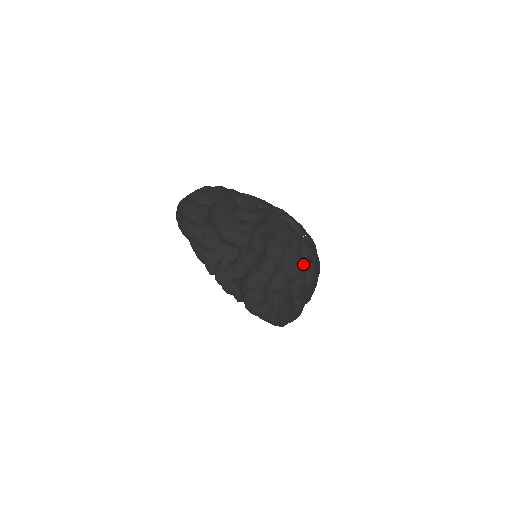
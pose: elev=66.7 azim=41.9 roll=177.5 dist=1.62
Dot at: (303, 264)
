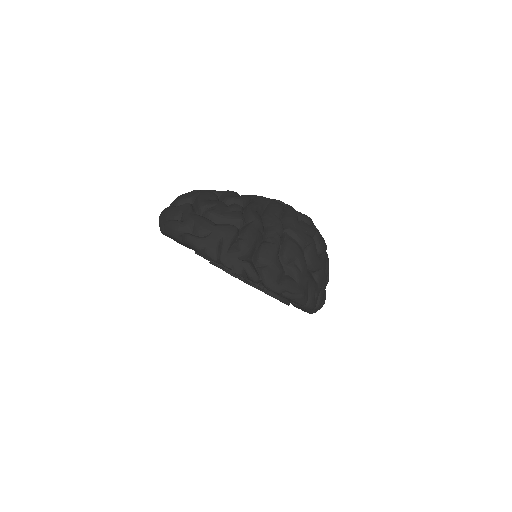
Dot at: (306, 227)
